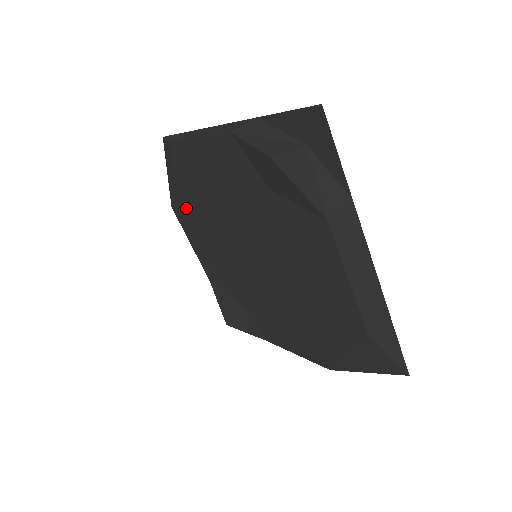
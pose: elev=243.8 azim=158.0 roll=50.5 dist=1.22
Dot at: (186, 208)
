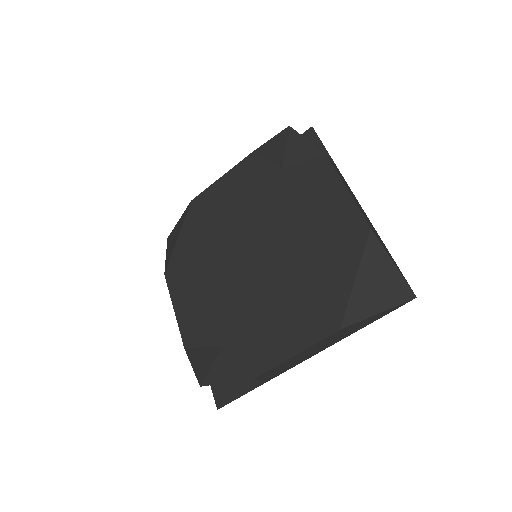
Dot at: (185, 259)
